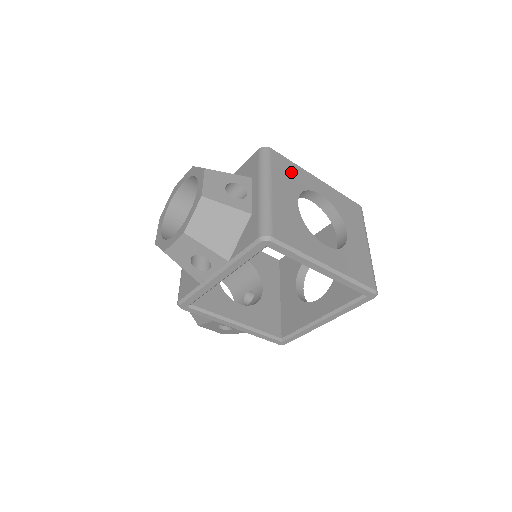
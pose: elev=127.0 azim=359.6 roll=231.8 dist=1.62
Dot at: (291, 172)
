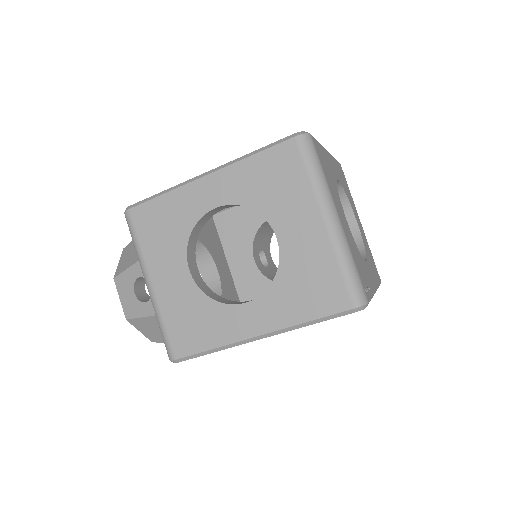
Dot at: (164, 219)
